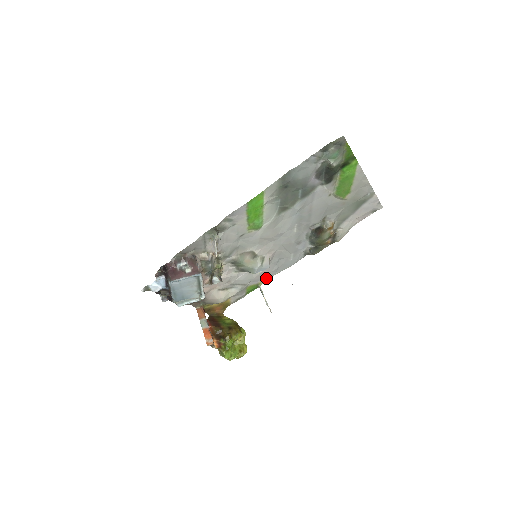
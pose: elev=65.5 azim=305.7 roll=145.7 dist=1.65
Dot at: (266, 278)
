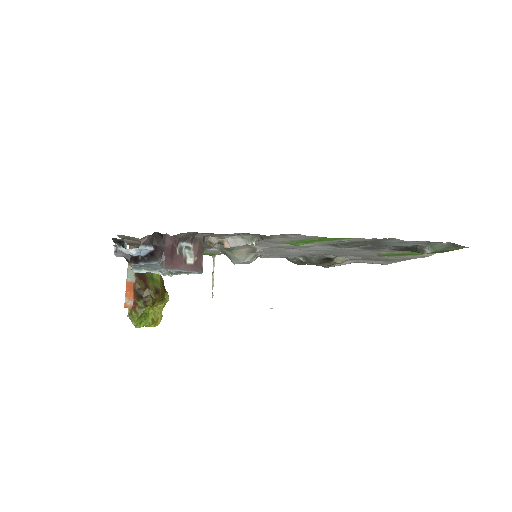
Dot at: occluded
